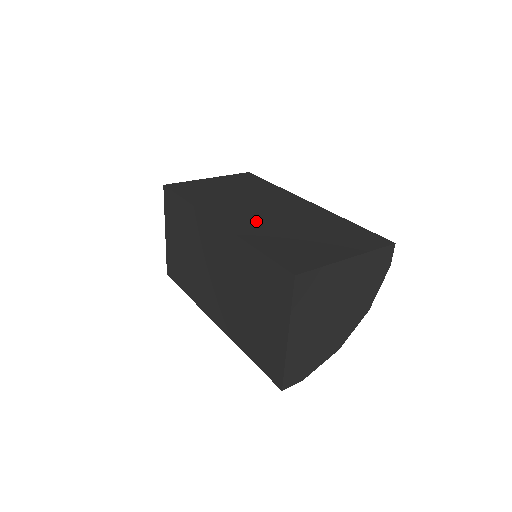
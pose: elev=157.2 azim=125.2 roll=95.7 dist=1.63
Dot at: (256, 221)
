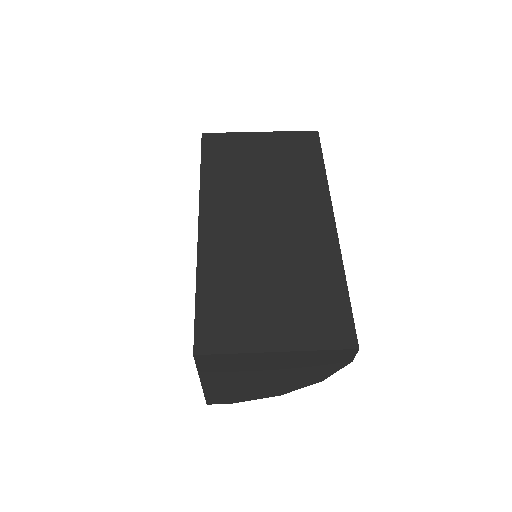
Dot at: (238, 240)
